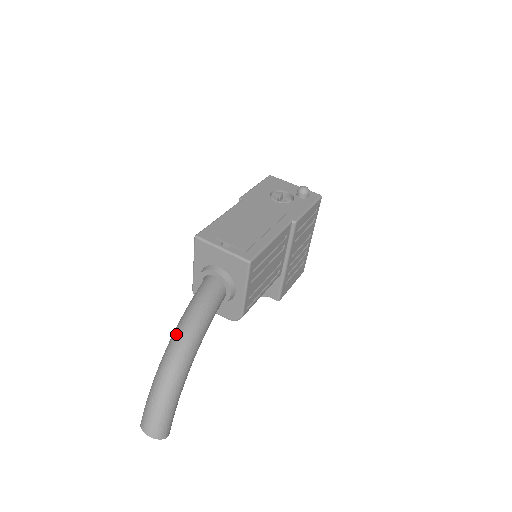
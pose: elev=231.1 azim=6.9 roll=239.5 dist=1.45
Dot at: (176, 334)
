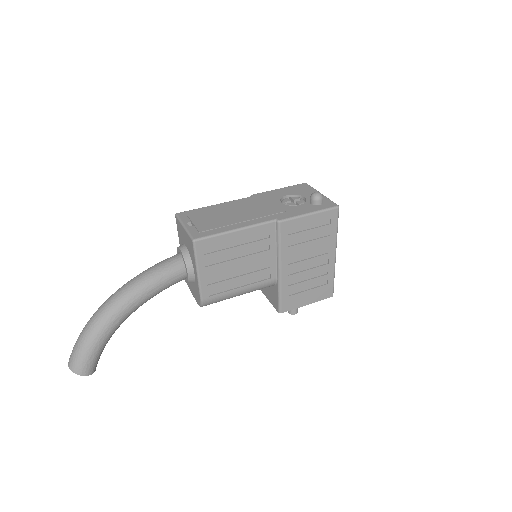
Dot at: (118, 289)
